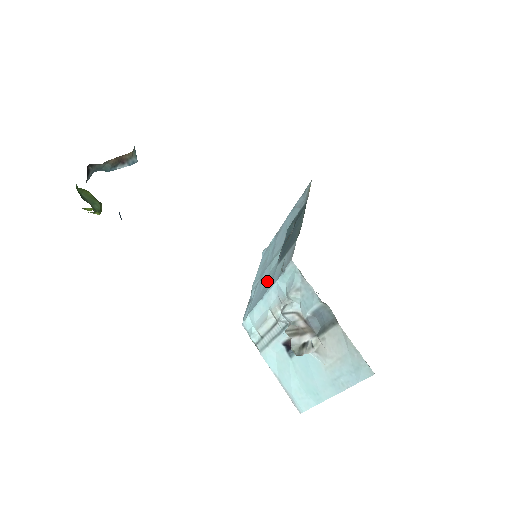
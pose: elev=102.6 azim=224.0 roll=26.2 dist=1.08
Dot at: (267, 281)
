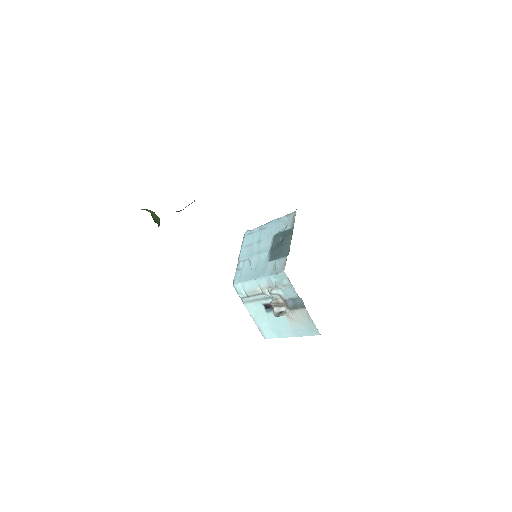
Dot at: (258, 267)
